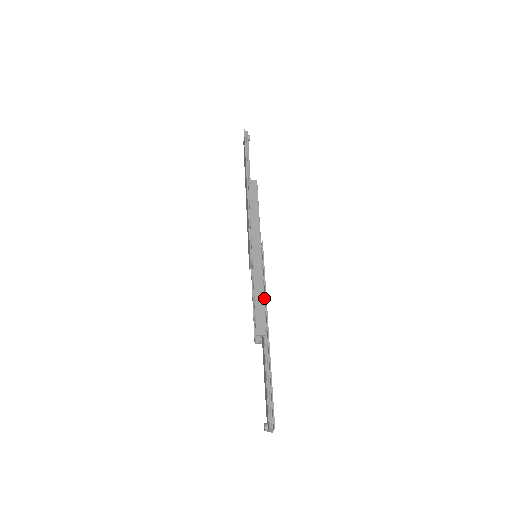
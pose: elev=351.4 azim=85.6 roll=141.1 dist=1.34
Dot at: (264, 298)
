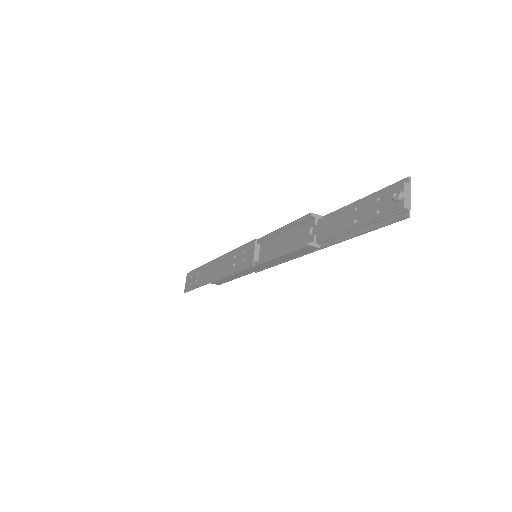
Dot at: occluded
